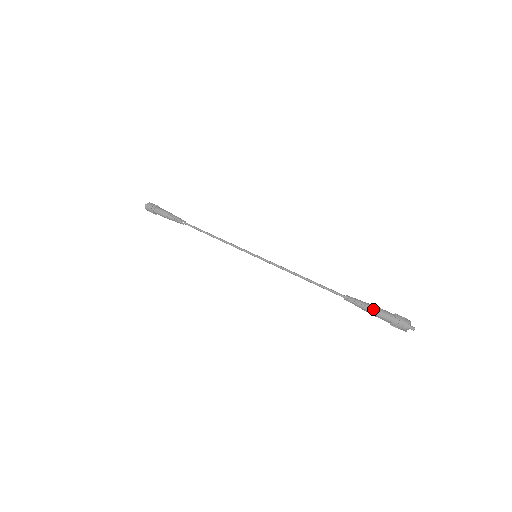
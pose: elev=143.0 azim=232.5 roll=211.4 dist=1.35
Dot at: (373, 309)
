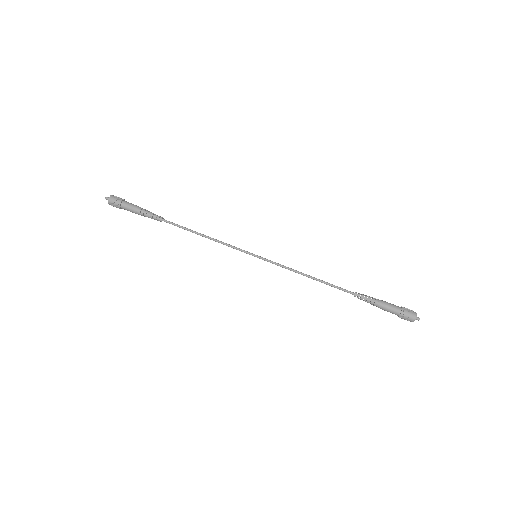
Dot at: (383, 306)
